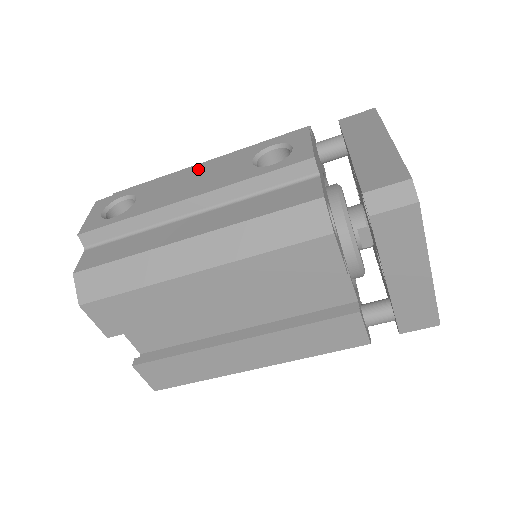
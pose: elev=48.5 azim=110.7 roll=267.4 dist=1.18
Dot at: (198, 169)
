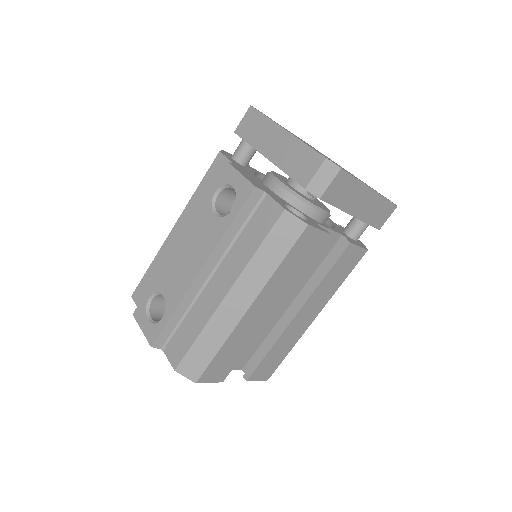
Dot at: (181, 243)
